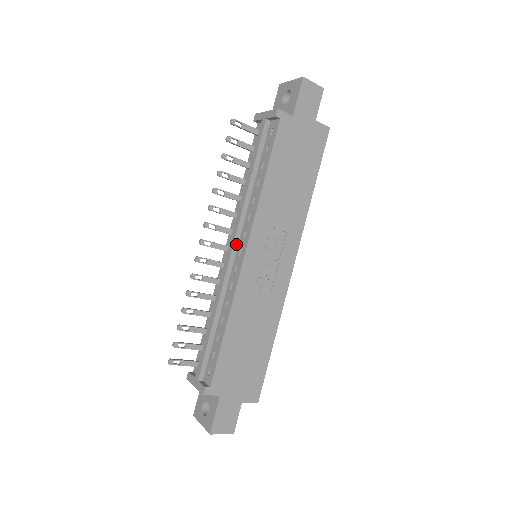
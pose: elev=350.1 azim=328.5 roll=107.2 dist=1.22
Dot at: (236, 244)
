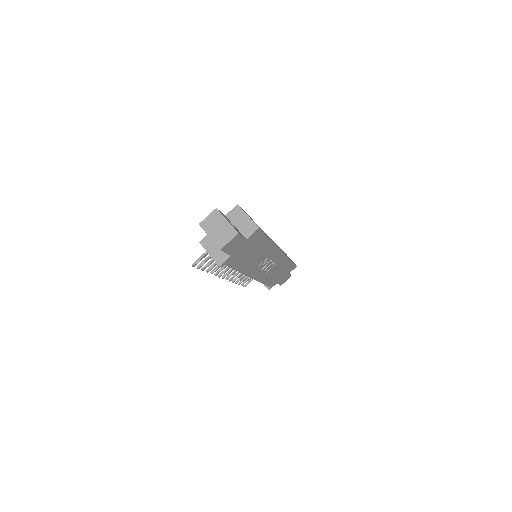
Dot at: occluded
